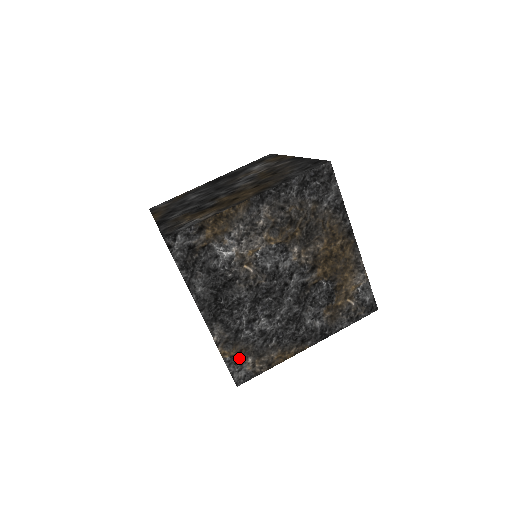
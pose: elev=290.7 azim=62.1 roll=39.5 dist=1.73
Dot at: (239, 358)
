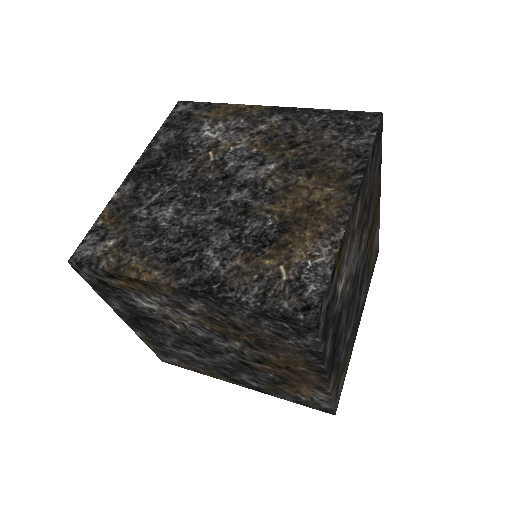
Dot at: (338, 387)
